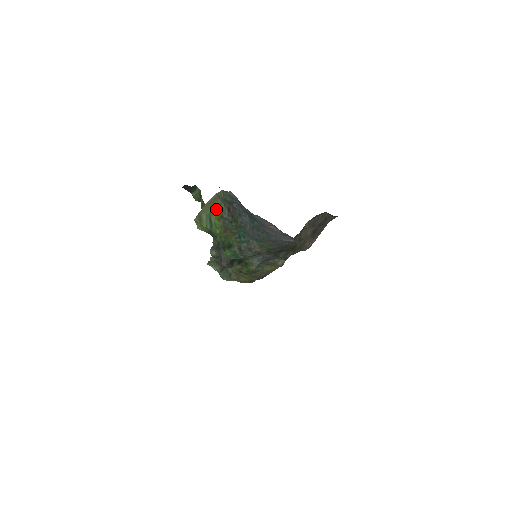
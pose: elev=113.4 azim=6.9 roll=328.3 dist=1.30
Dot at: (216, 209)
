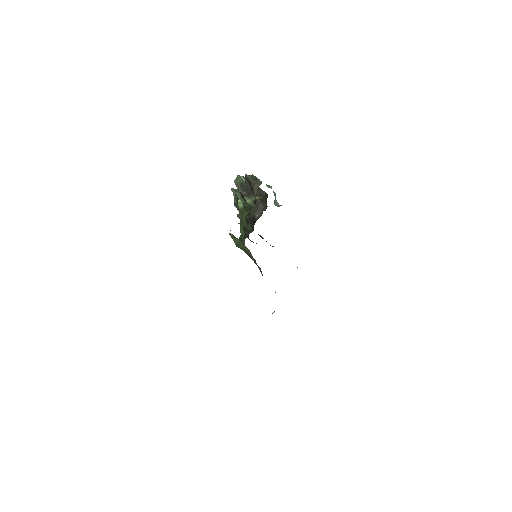
Dot at: (245, 250)
